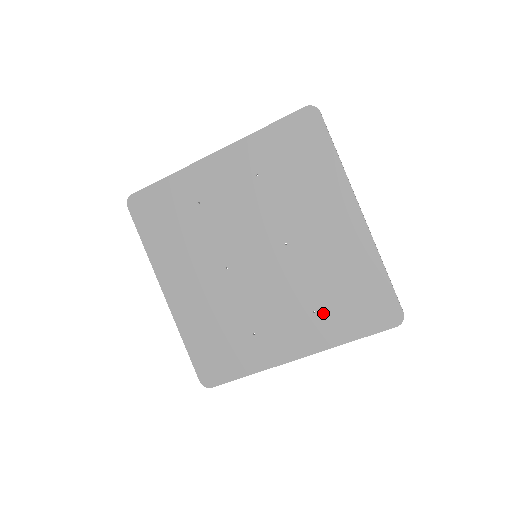
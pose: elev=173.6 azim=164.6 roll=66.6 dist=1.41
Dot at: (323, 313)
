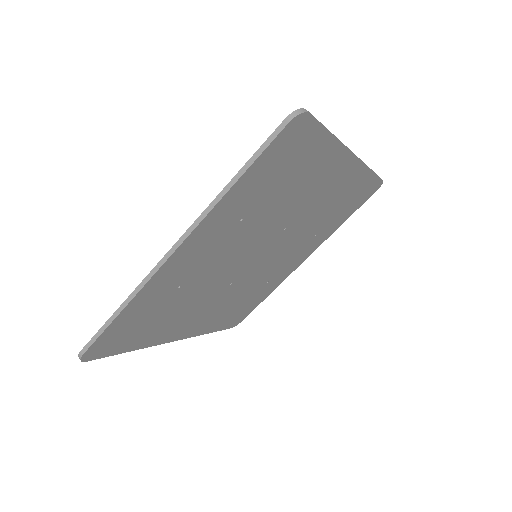
Dot at: (322, 230)
